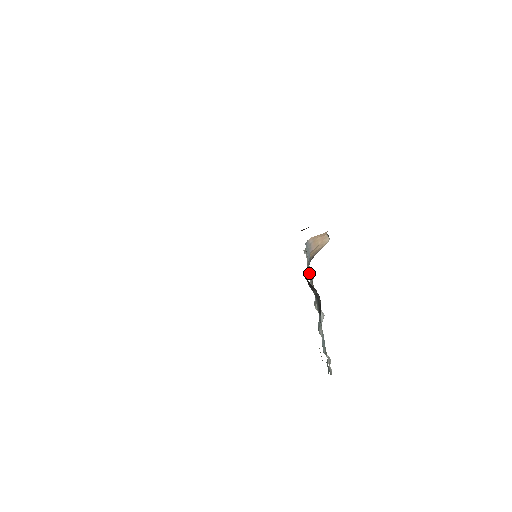
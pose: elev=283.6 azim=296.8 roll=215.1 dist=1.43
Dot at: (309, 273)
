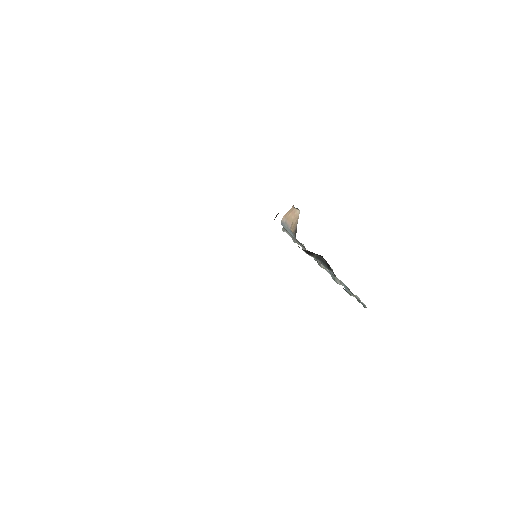
Dot at: occluded
